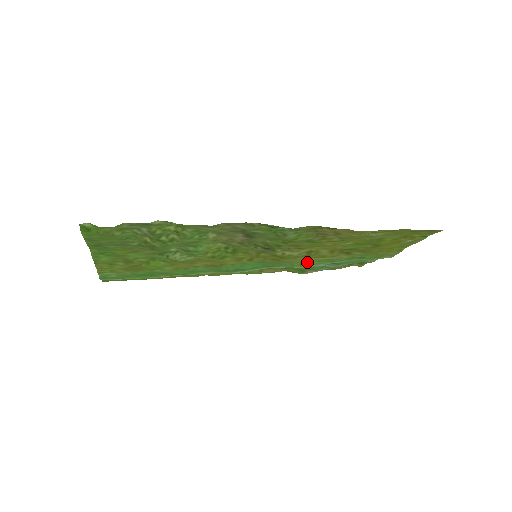
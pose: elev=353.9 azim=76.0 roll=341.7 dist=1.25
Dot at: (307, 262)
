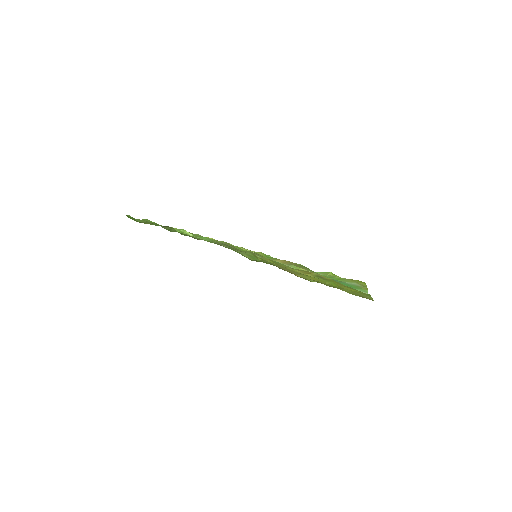
Dot at: occluded
